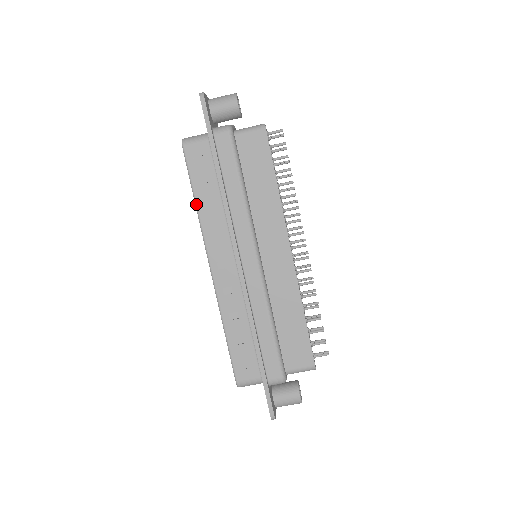
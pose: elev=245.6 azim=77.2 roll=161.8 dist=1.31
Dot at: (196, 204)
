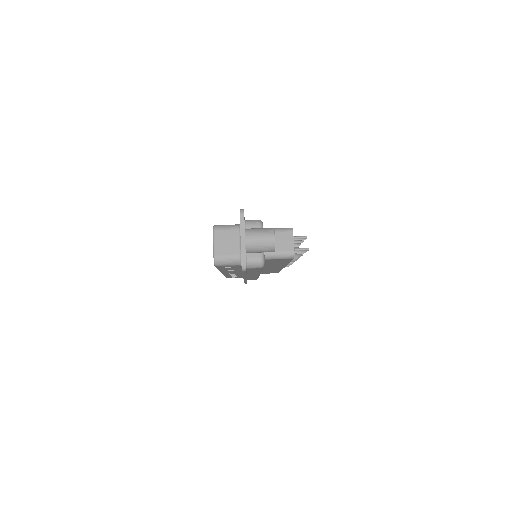
Dot at: occluded
